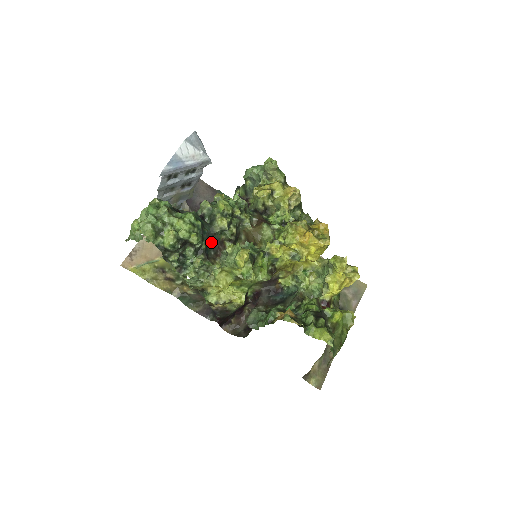
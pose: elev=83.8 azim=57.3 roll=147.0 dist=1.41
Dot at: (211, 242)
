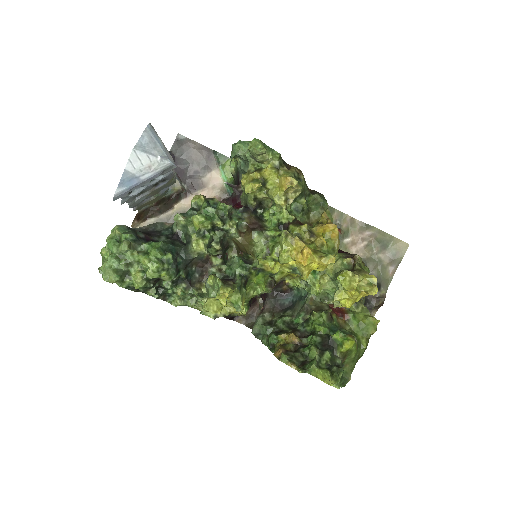
Dot at: (193, 264)
